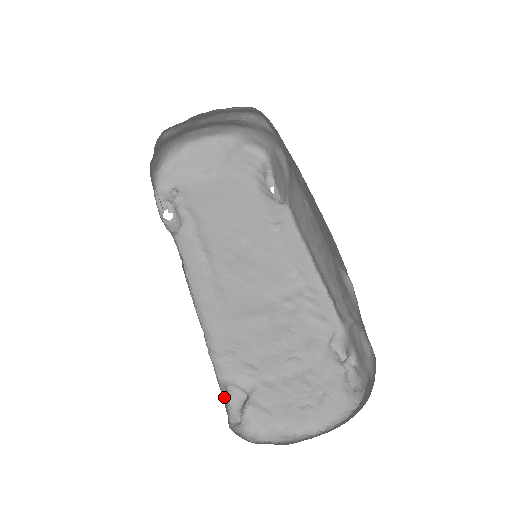
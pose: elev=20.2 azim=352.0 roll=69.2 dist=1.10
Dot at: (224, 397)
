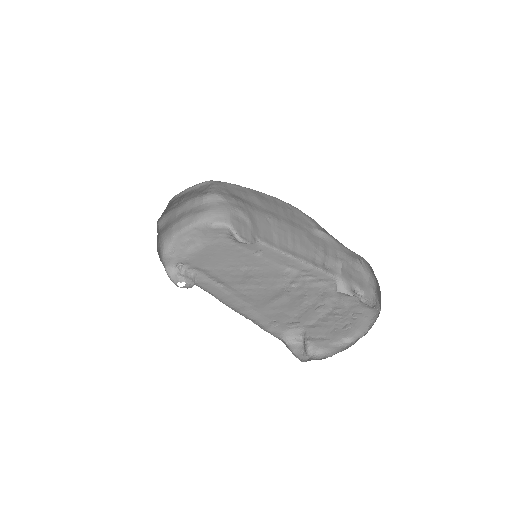
Dot at: occluded
